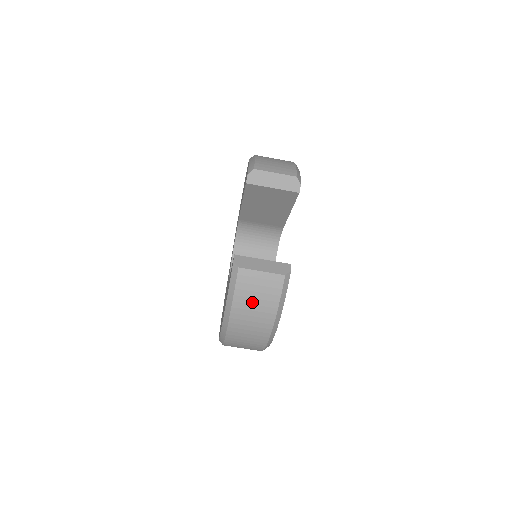
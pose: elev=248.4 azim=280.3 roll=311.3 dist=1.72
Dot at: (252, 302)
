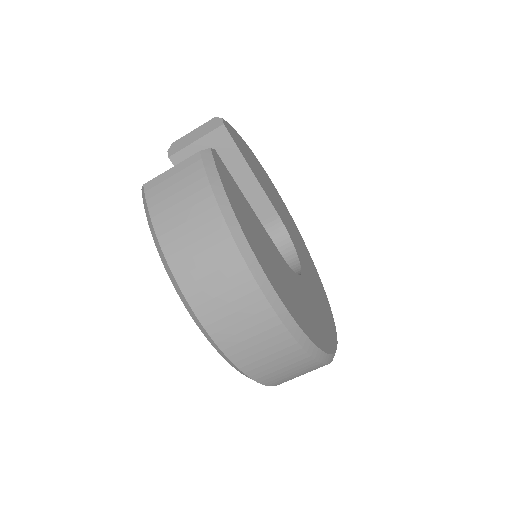
Dot at: (177, 211)
